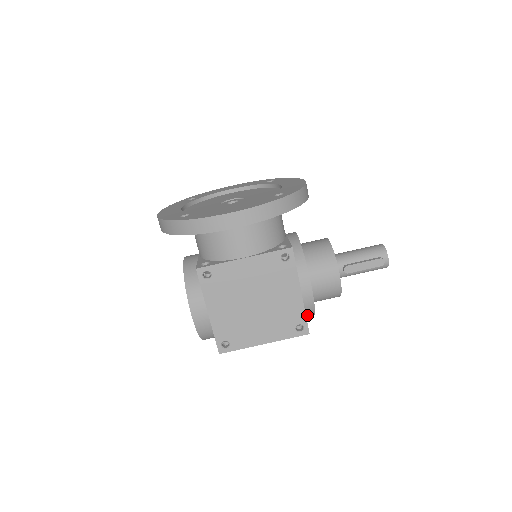
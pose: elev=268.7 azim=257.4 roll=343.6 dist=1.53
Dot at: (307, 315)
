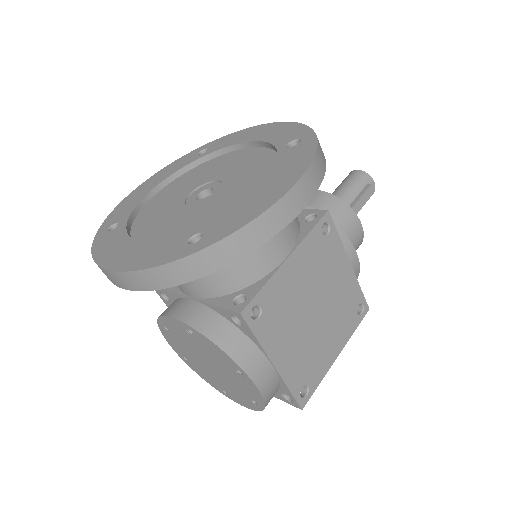
Dot at: occluded
